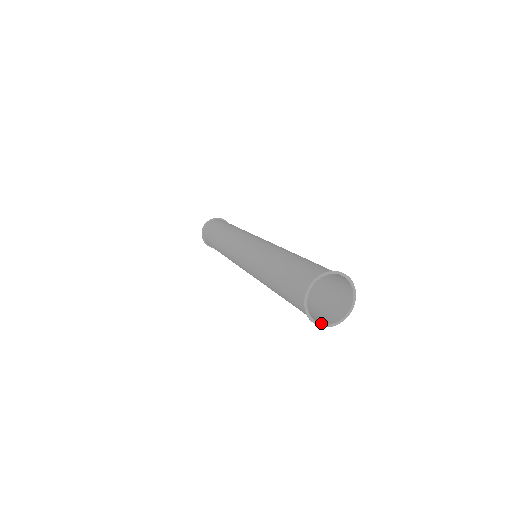
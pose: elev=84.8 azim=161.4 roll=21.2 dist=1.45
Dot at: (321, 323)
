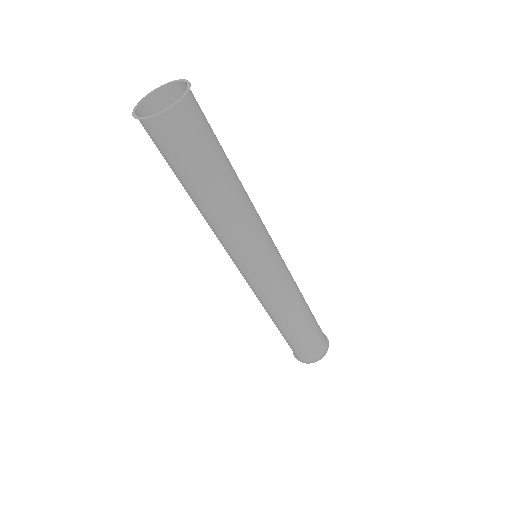
Dot at: (139, 117)
